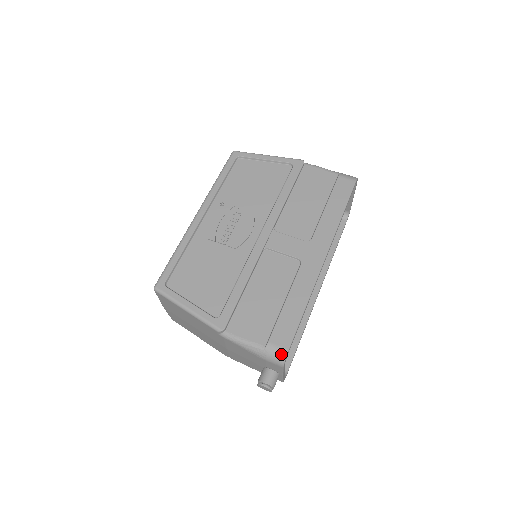
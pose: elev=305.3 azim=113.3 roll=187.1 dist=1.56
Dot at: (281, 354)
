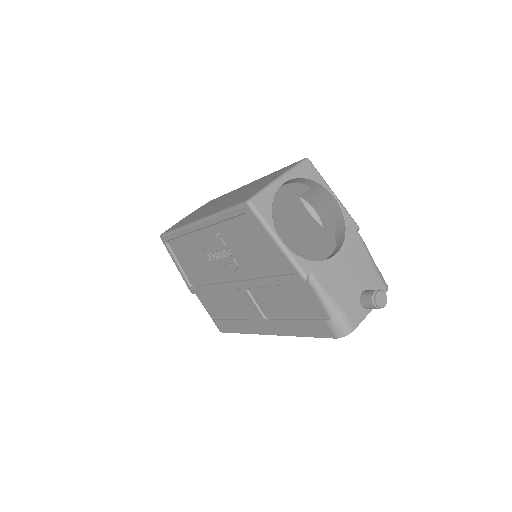
Dot at: occluded
